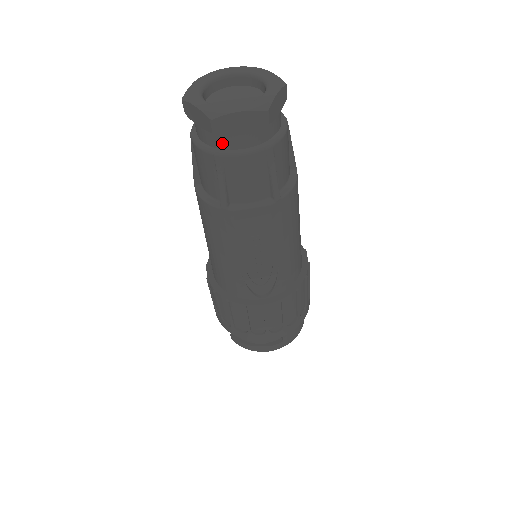
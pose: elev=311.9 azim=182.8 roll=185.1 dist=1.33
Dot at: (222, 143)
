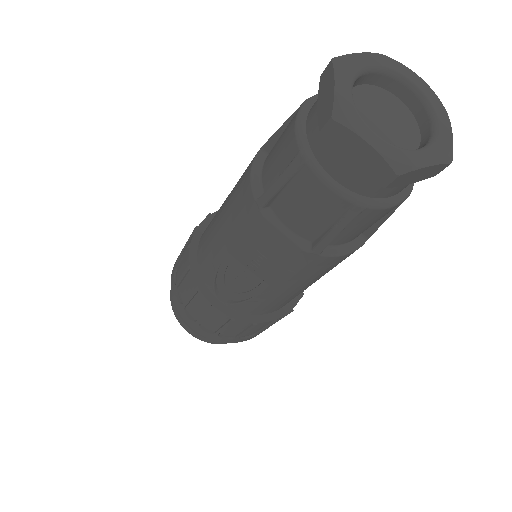
Dot at: (320, 150)
